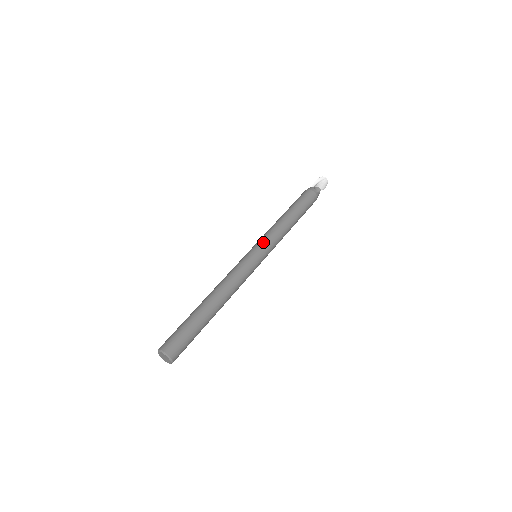
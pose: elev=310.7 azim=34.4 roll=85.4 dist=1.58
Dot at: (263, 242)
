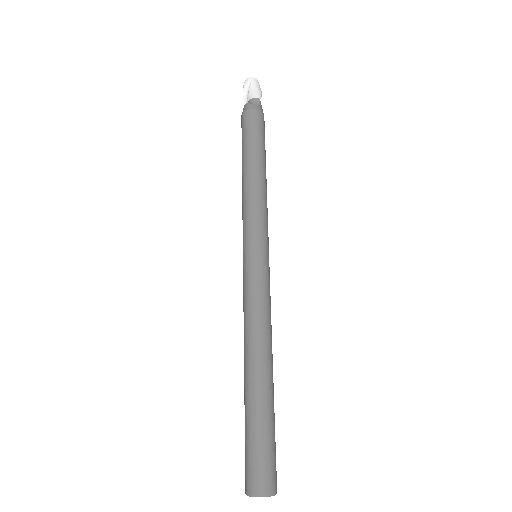
Dot at: (251, 232)
